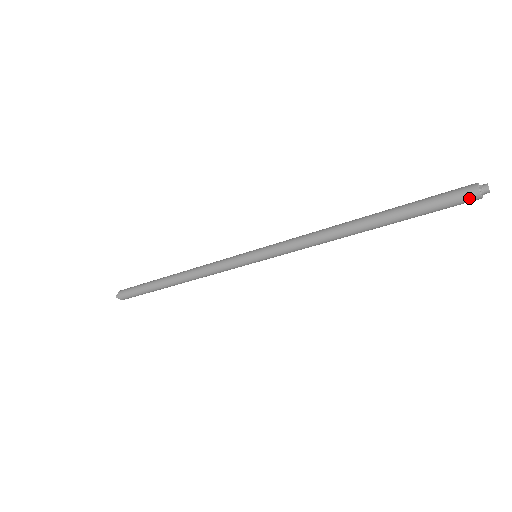
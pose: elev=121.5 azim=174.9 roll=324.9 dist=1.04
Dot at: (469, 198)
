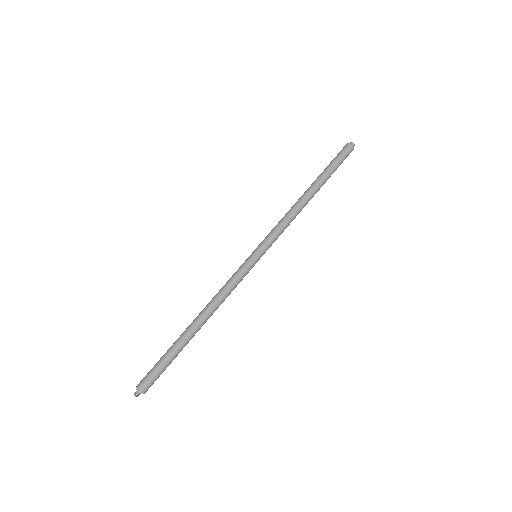
Dot at: (350, 151)
